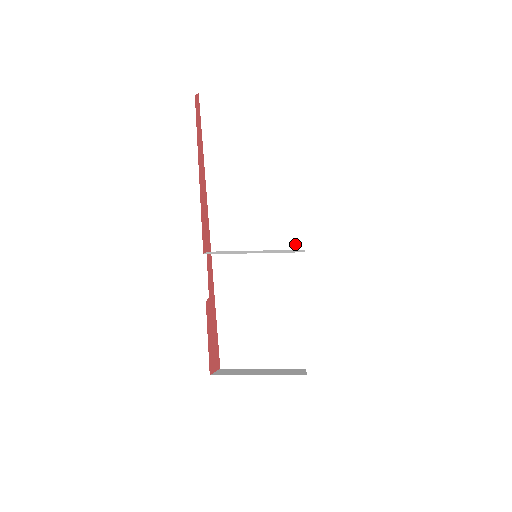
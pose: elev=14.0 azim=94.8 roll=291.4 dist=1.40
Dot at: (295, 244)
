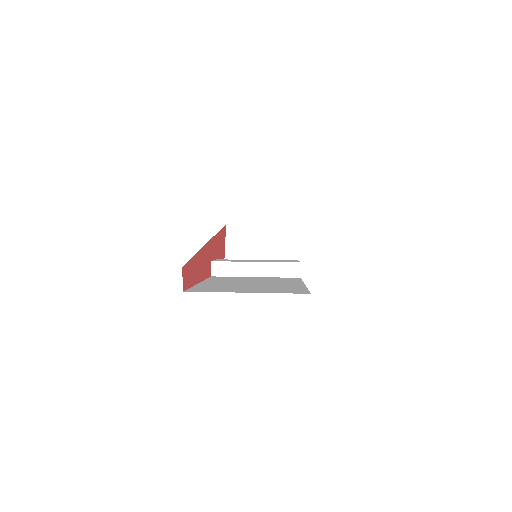
Dot at: occluded
